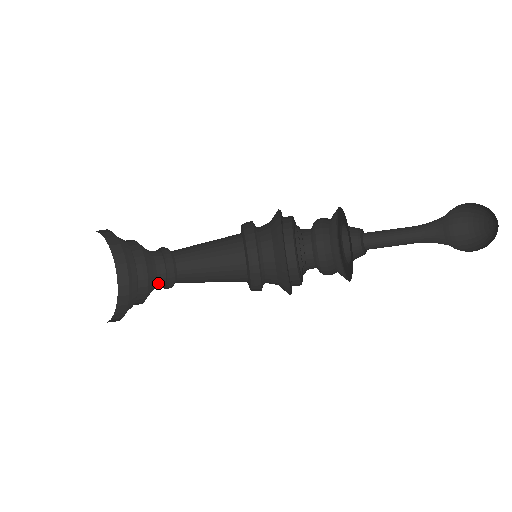
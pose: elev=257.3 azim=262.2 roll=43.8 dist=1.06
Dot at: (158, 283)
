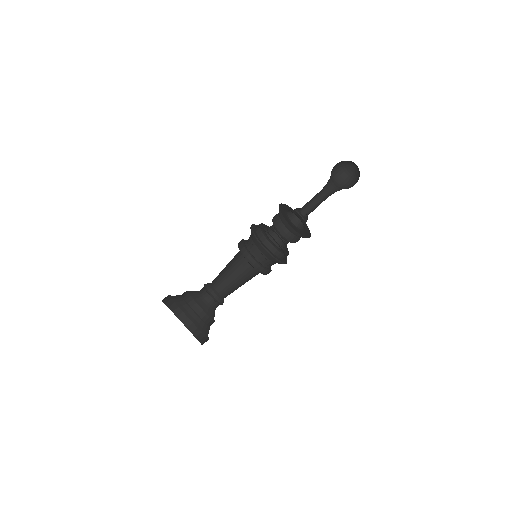
Dot at: occluded
